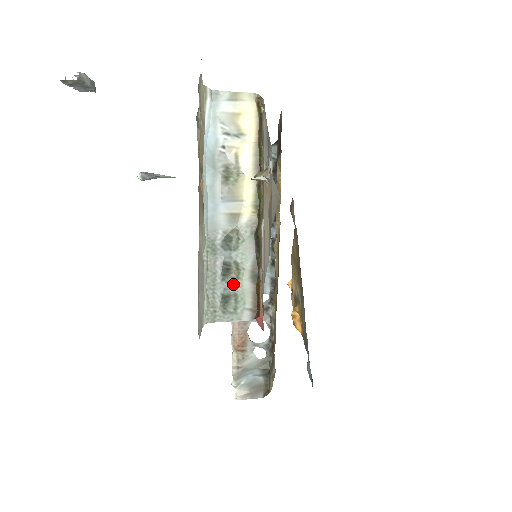
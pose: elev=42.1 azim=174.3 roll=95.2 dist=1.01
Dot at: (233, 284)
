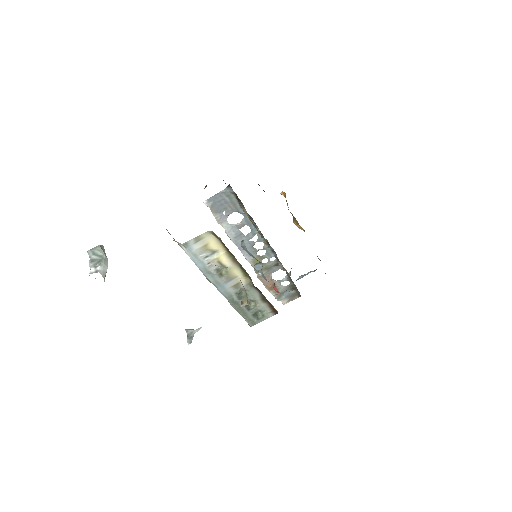
Dot at: (255, 308)
